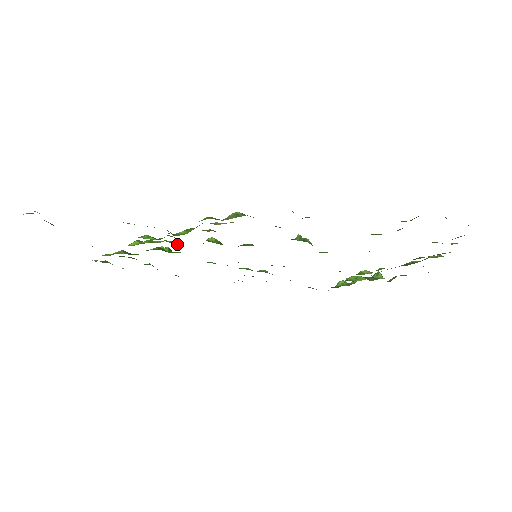
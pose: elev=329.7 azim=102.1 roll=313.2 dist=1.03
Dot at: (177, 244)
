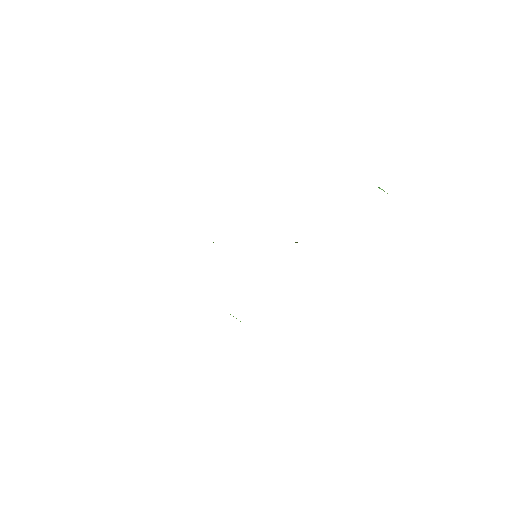
Dot at: occluded
